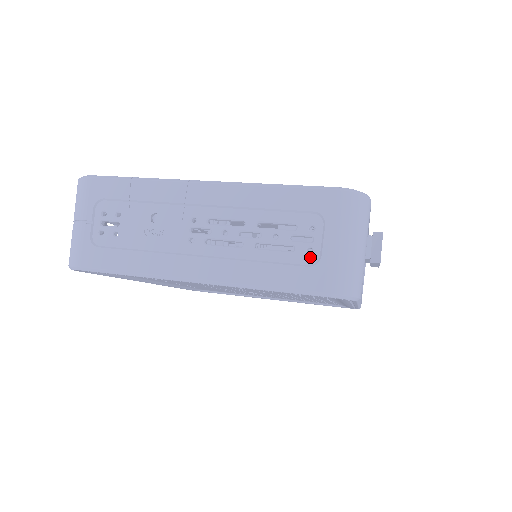
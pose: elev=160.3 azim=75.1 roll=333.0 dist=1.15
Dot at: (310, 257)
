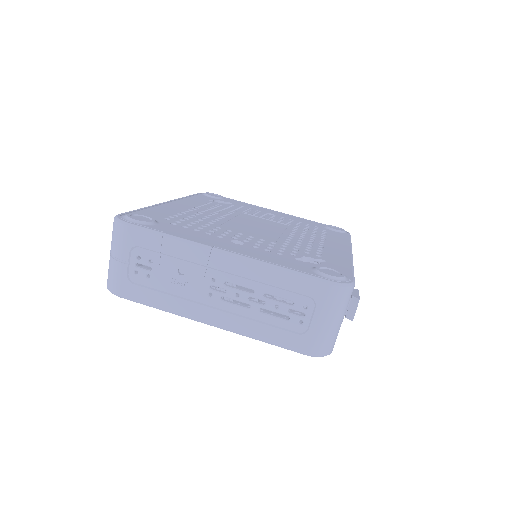
Dot at: (300, 327)
